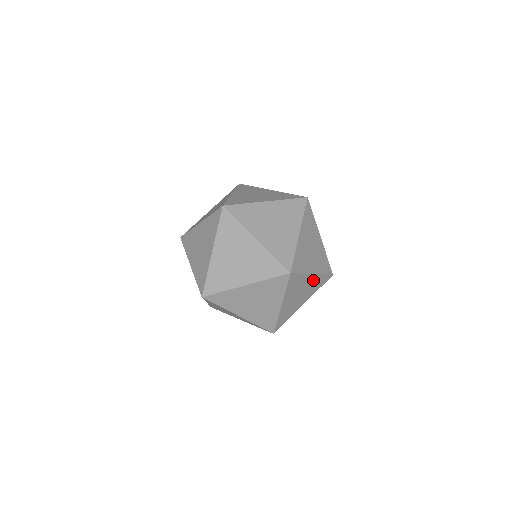
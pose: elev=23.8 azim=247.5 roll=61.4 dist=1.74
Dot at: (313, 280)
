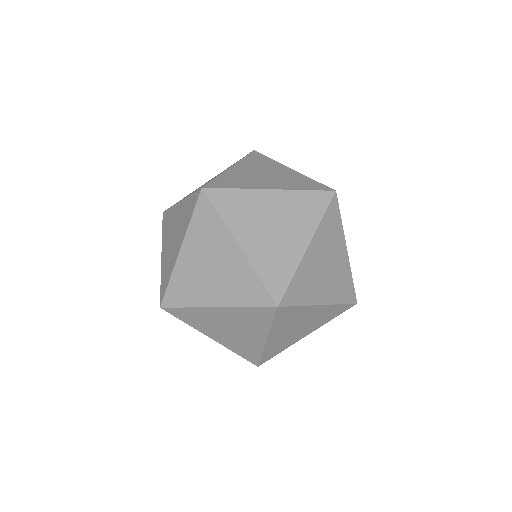
Dot at: (322, 311)
